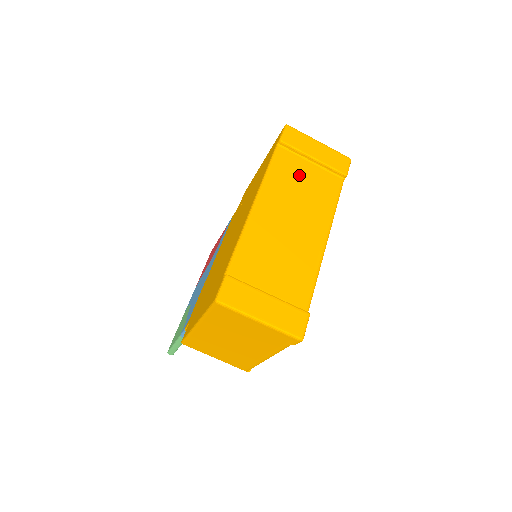
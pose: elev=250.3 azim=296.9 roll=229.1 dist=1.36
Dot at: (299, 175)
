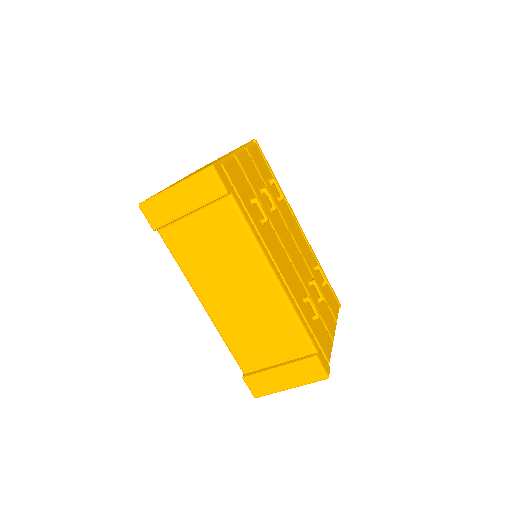
Dot at: (198, 241)
